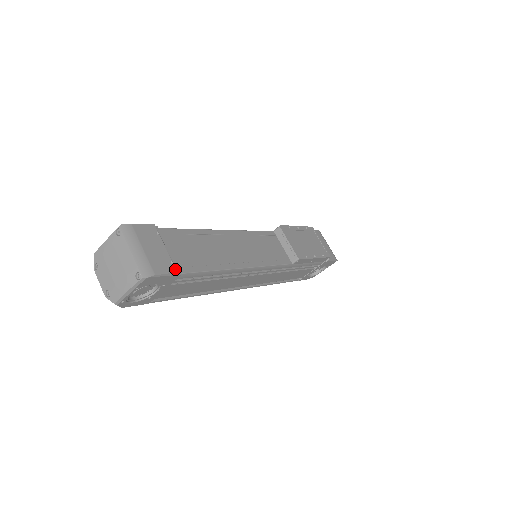
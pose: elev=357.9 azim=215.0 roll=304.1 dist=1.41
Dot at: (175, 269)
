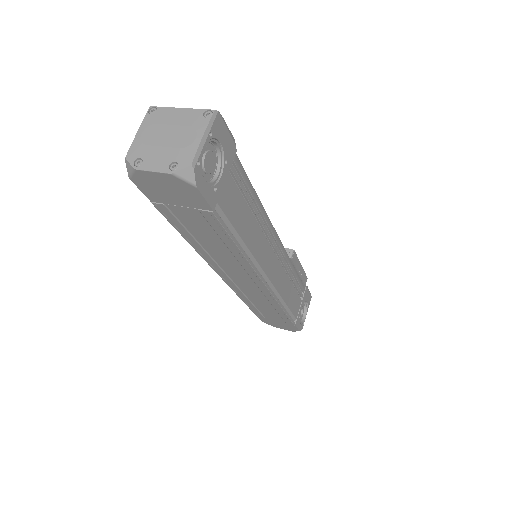
Dot at: occluded
